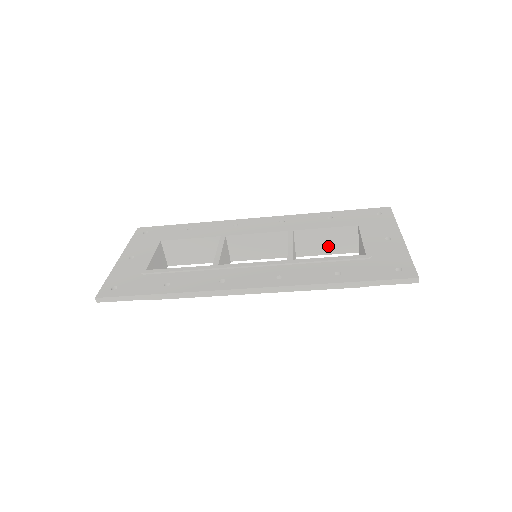
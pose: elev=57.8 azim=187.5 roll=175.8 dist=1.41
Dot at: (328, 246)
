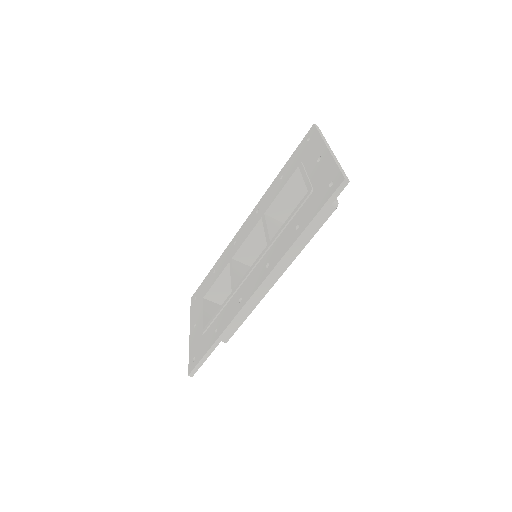
Dot at: (298, 198)
